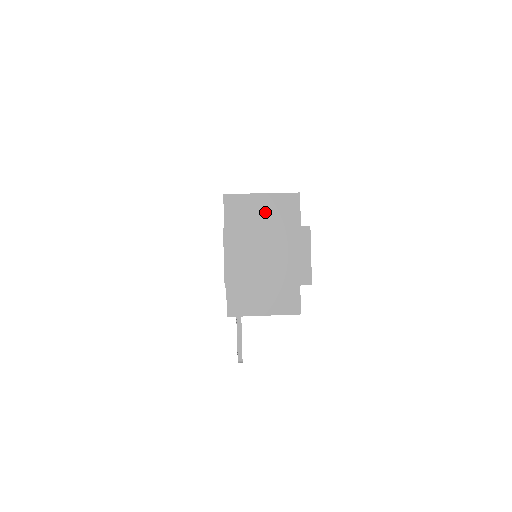
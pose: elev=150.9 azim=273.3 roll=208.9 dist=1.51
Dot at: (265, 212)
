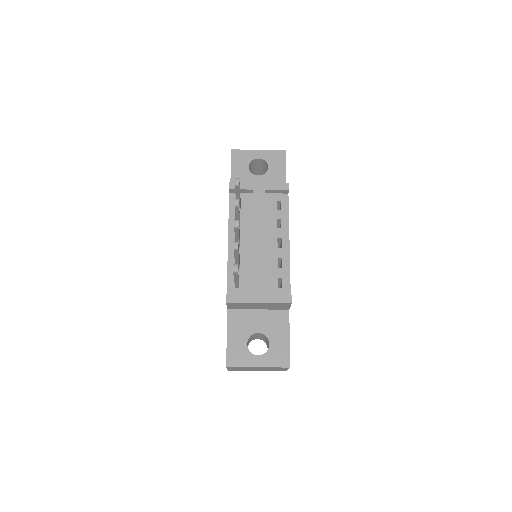
Dot at: occluded
